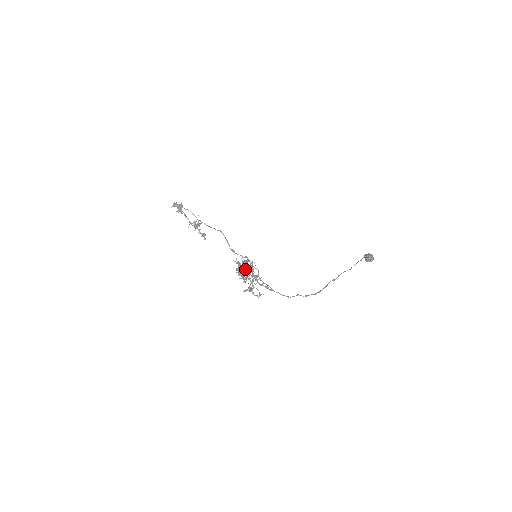
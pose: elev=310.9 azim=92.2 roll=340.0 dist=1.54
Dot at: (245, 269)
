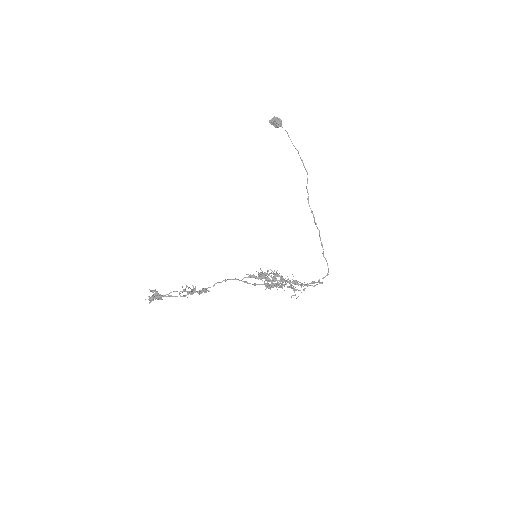
Dot at: (278, 284)
